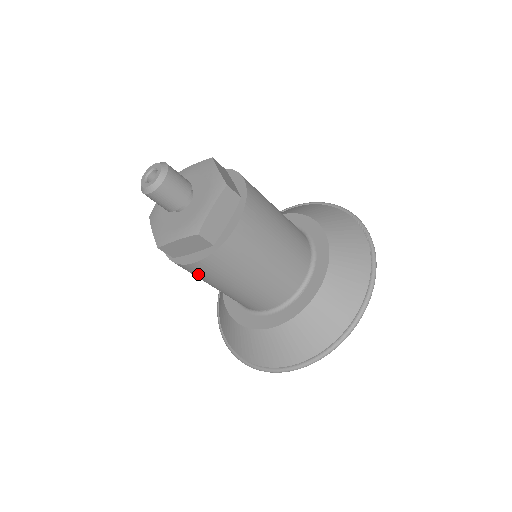
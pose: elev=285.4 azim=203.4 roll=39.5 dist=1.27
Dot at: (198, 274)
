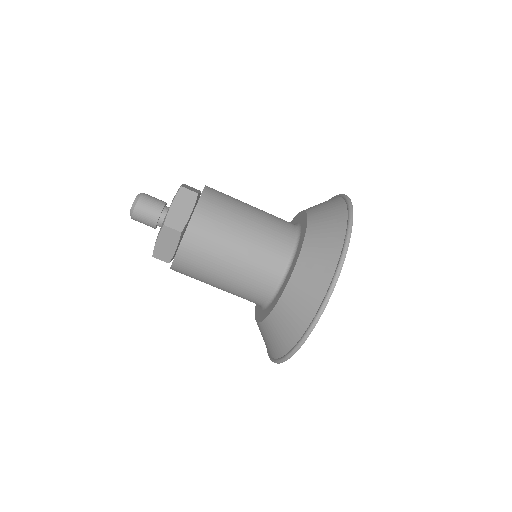
Dot at: occluded
